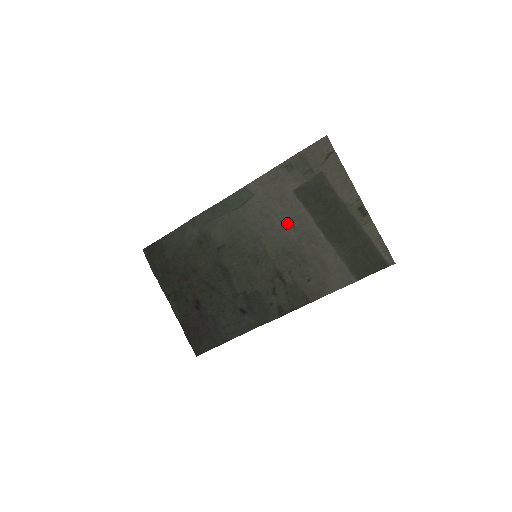
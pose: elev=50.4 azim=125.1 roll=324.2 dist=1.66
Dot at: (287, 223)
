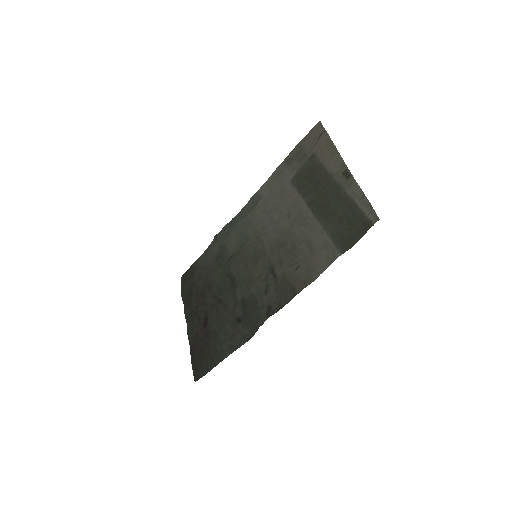
Dot at: (283, 213)
